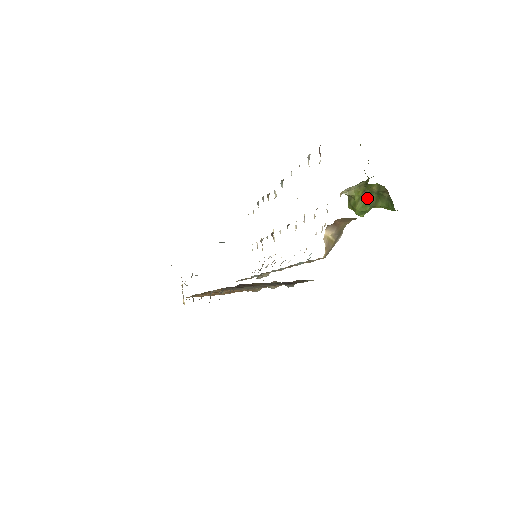
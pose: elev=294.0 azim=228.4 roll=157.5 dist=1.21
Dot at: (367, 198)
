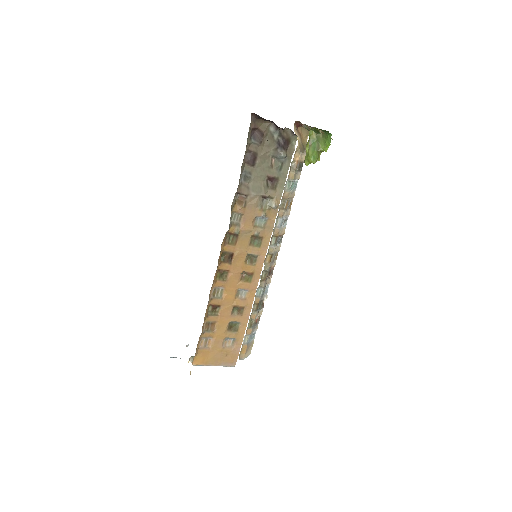
Dot at: (313, 145)
